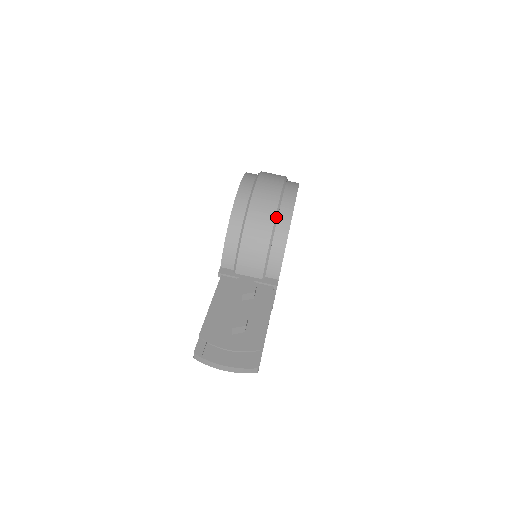
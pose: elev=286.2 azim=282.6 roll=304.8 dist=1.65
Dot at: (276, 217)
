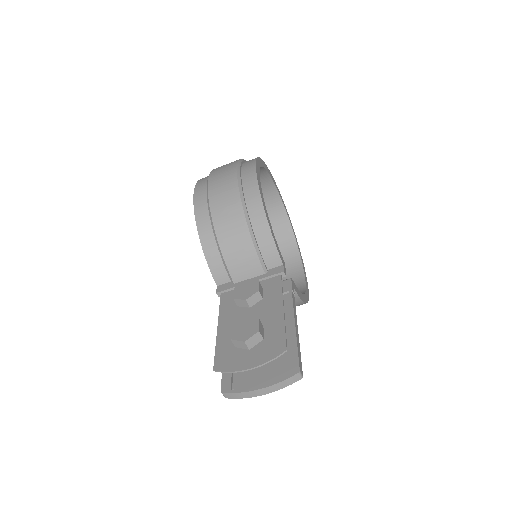
Dot at: (242, 201)
